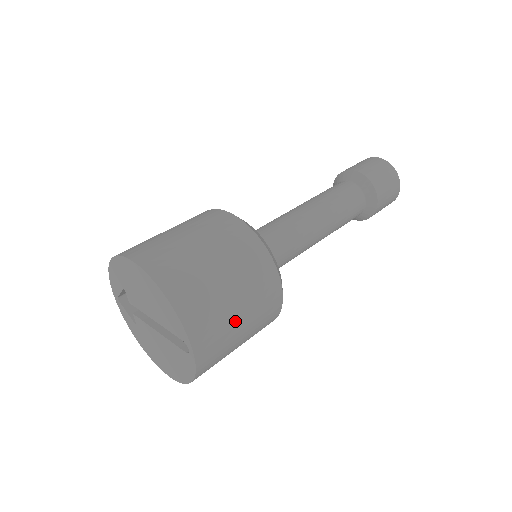
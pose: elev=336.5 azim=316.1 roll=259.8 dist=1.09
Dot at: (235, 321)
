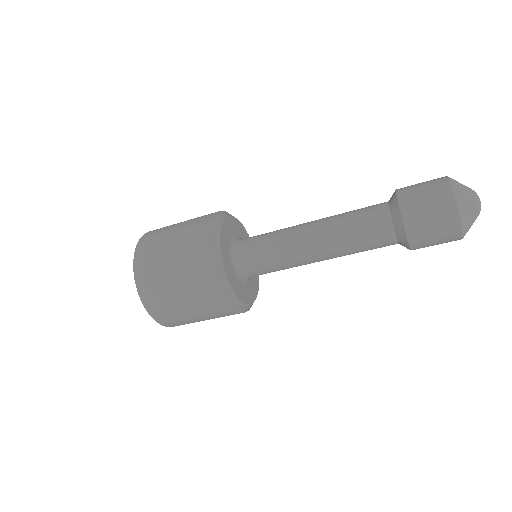
Dot at: (172, 289)
